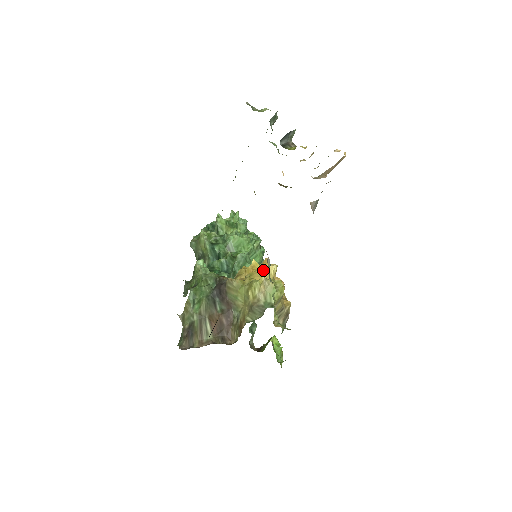
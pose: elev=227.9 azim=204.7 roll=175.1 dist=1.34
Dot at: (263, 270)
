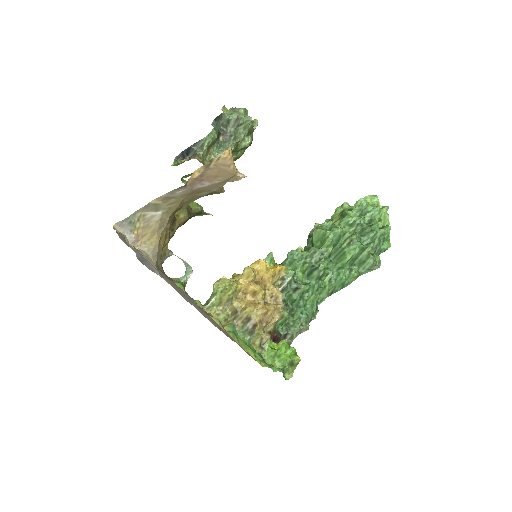
Dot at: occluded
